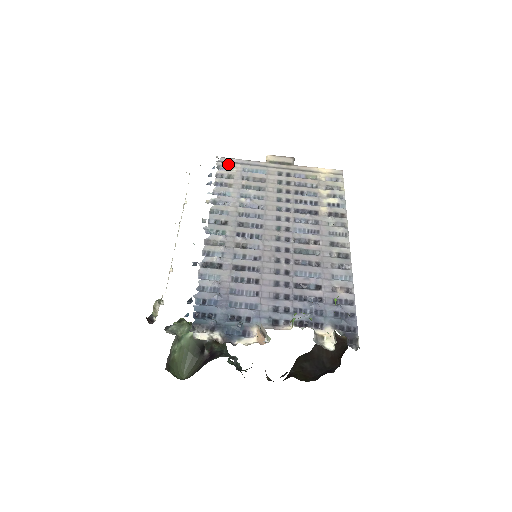
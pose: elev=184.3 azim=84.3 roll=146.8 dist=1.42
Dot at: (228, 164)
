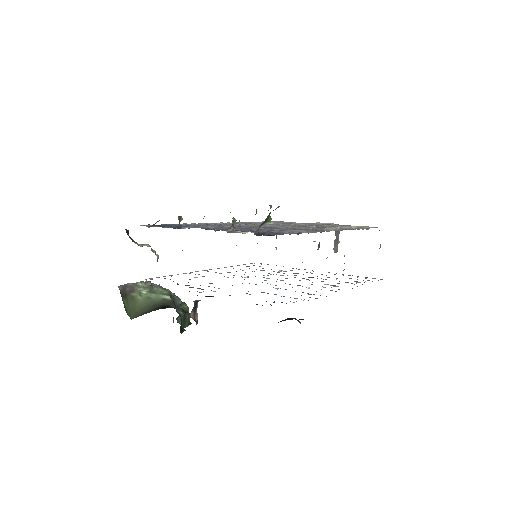
Dot at: occluded
